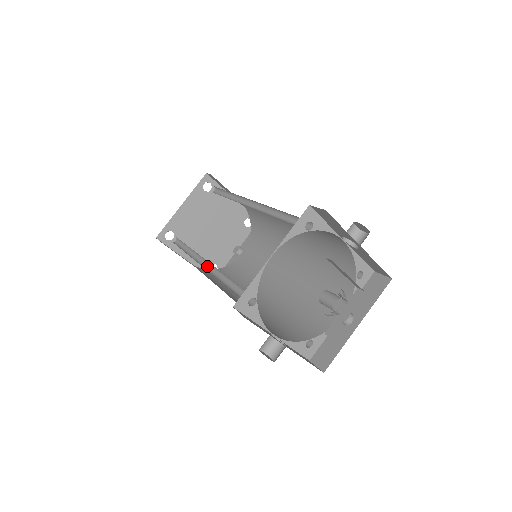
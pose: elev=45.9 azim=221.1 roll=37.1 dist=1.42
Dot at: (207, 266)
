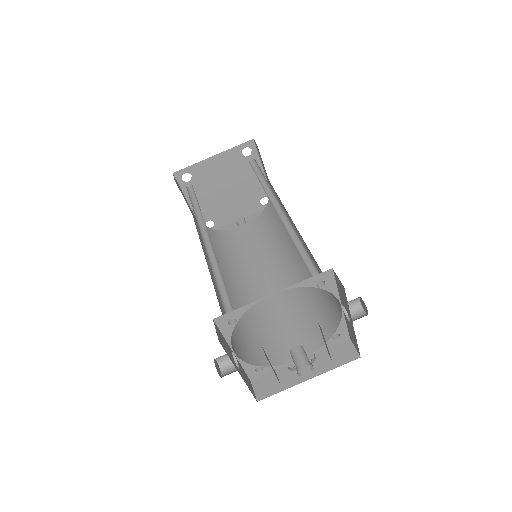
Dot at: (208, 243)
